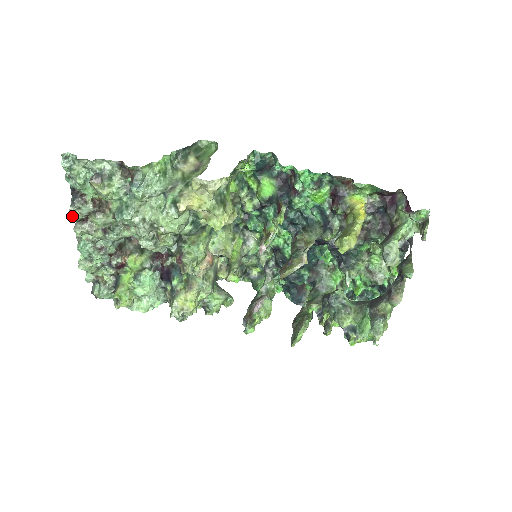
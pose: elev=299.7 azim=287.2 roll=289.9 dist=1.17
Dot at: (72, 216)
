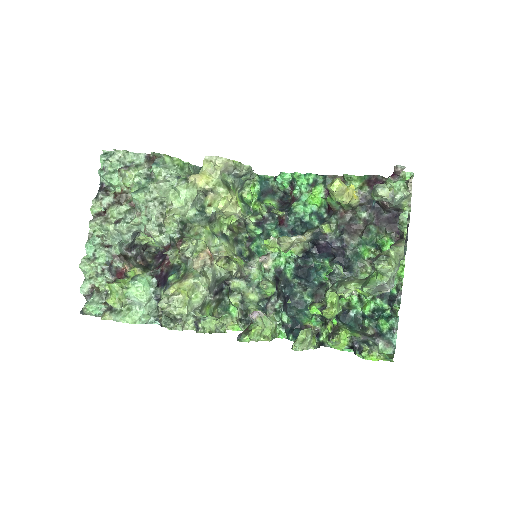
Dot at: (93, 206)
